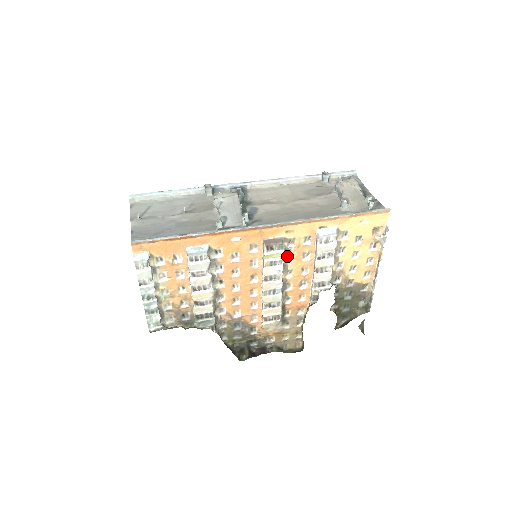
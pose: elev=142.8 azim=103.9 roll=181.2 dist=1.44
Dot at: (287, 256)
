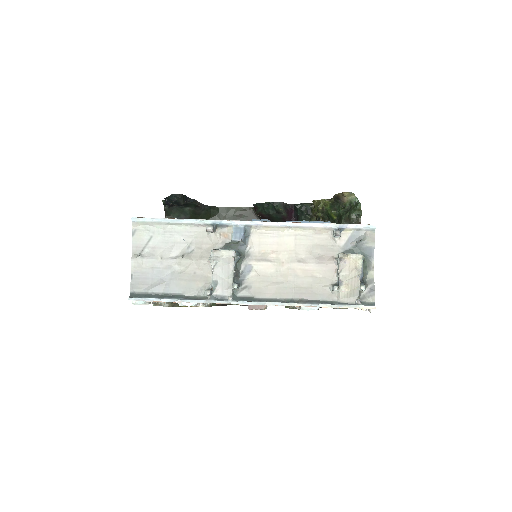
Dot at: occluded
